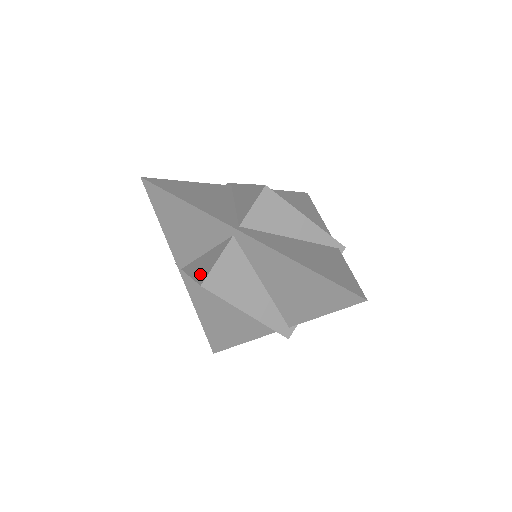
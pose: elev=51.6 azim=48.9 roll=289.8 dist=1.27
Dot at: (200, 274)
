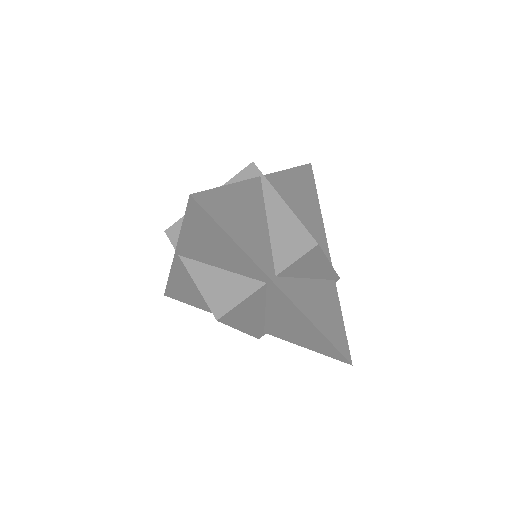
Dot at: (215, 300)
